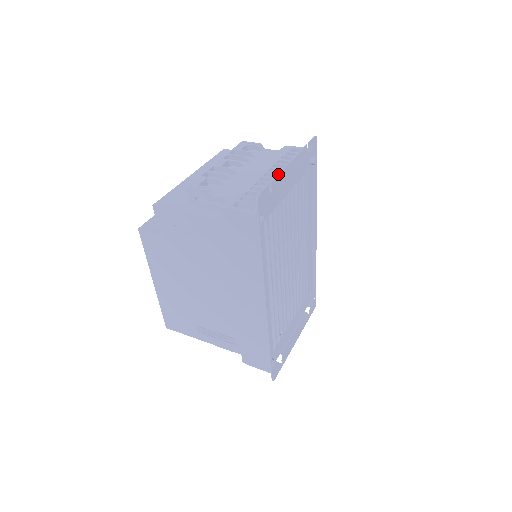
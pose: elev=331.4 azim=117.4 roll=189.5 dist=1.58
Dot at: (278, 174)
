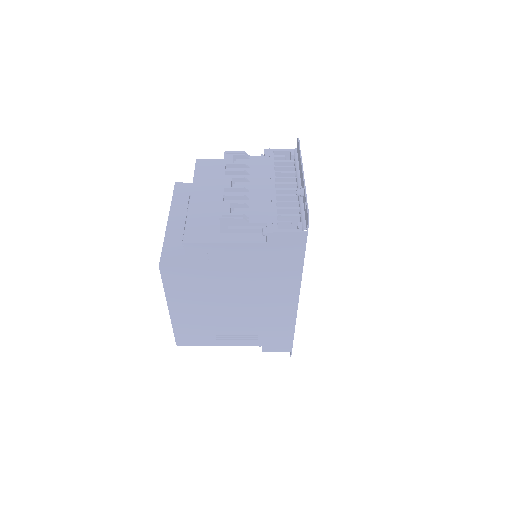
Dot at: (305, 189)
